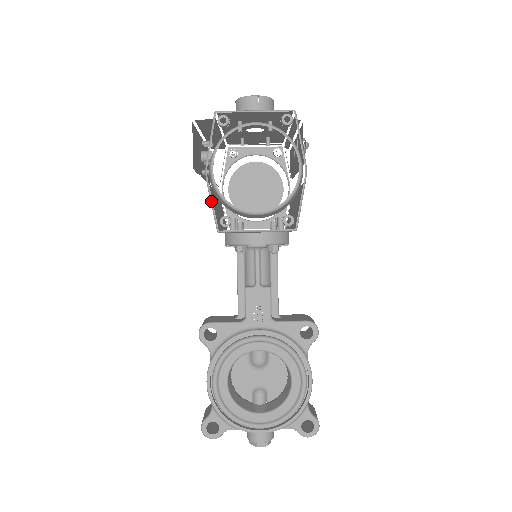
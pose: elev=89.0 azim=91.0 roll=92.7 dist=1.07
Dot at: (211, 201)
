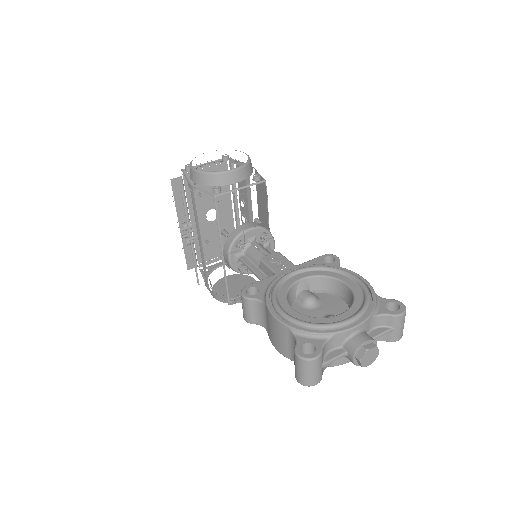
Dot at: (201, 189)
